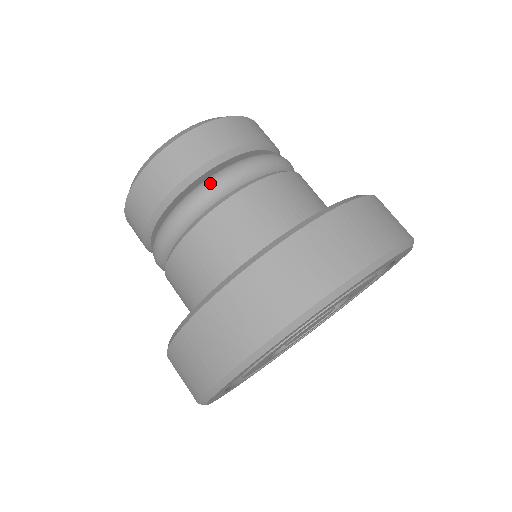
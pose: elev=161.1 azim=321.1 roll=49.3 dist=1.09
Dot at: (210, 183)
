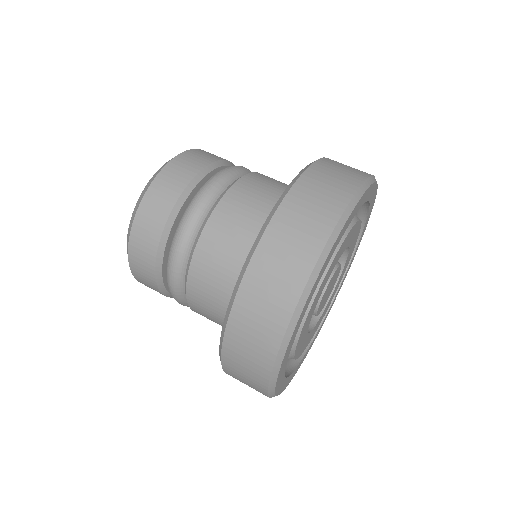
Dot at: (229, 168)
